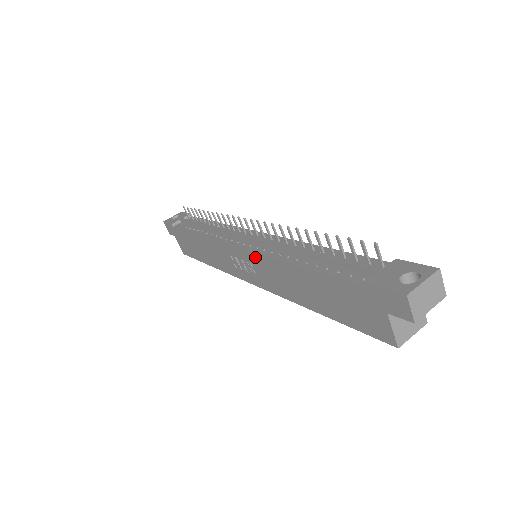
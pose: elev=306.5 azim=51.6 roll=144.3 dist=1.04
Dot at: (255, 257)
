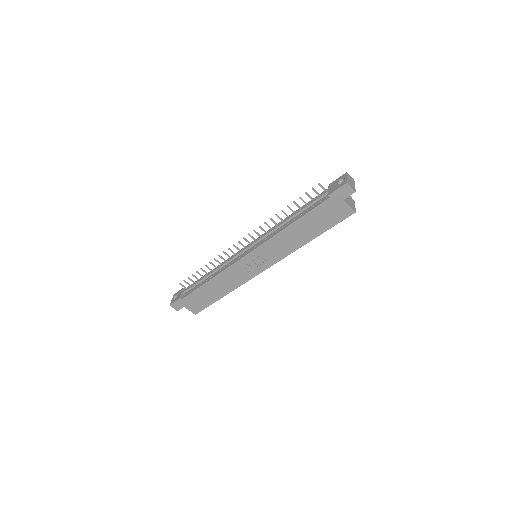
Dot at: (263, 247)
